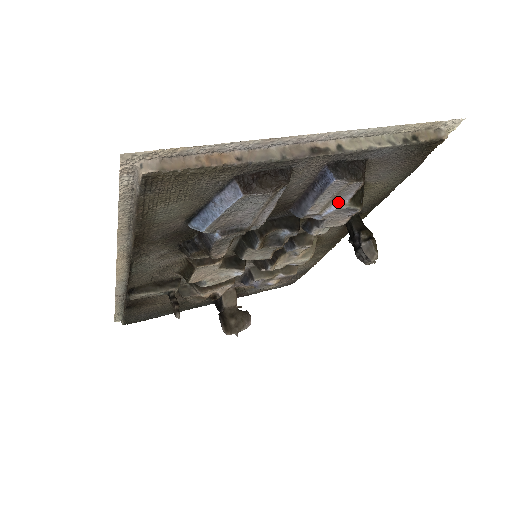
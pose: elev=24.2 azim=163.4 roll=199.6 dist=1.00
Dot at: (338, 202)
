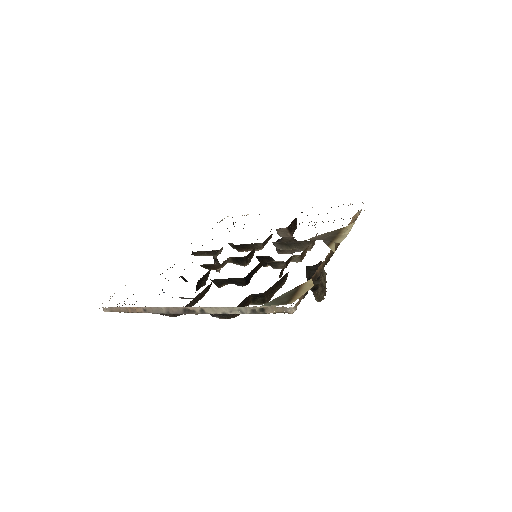
Dot at: occluded
